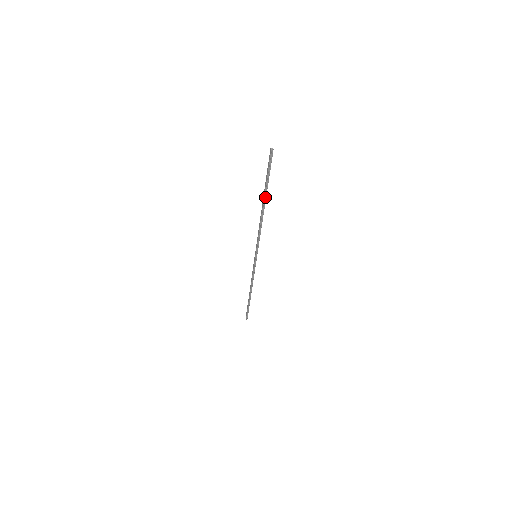
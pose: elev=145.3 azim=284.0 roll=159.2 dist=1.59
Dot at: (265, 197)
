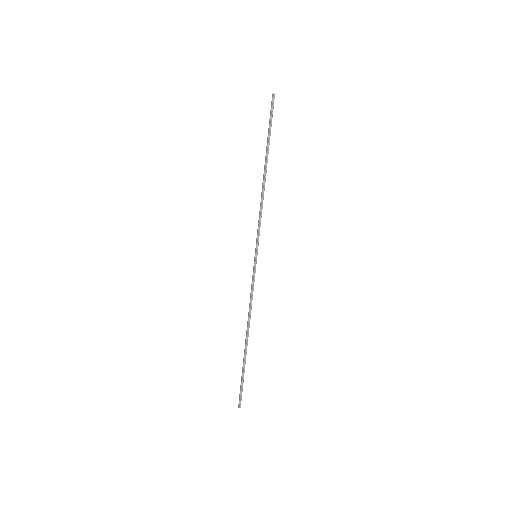
Dot at: (267, 156)
